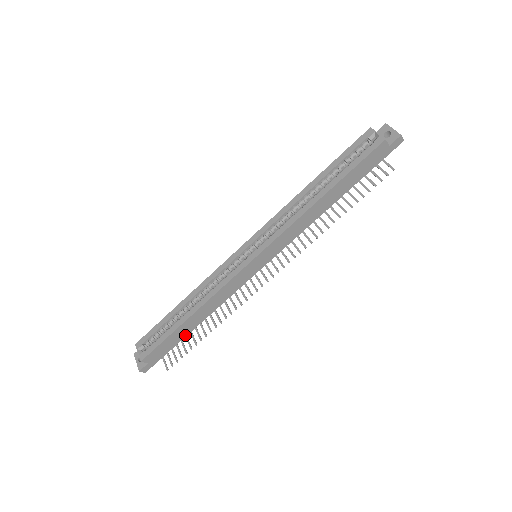
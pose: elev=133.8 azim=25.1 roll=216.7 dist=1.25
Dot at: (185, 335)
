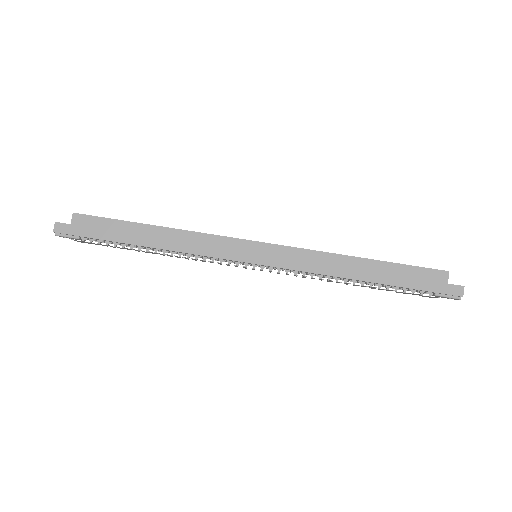
Dot at: (126, 241)
